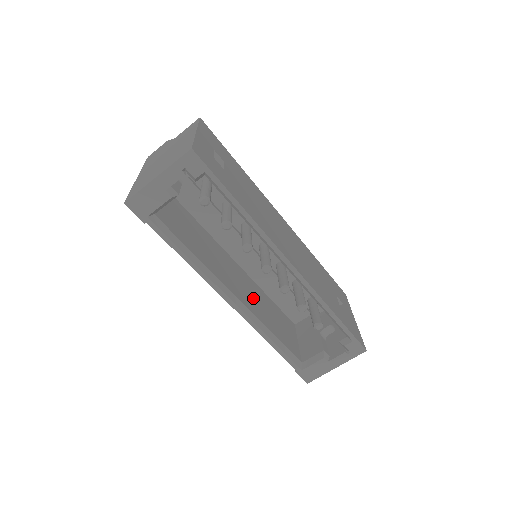
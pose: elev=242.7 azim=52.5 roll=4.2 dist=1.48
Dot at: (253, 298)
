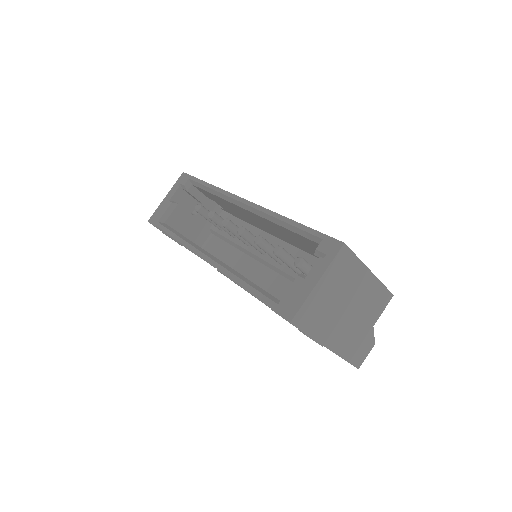
Dot at: occluded
